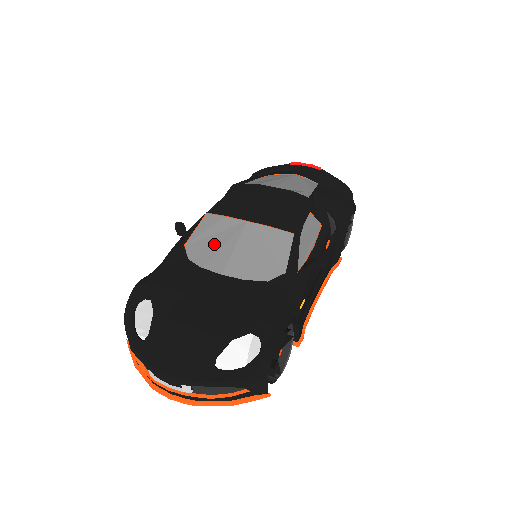
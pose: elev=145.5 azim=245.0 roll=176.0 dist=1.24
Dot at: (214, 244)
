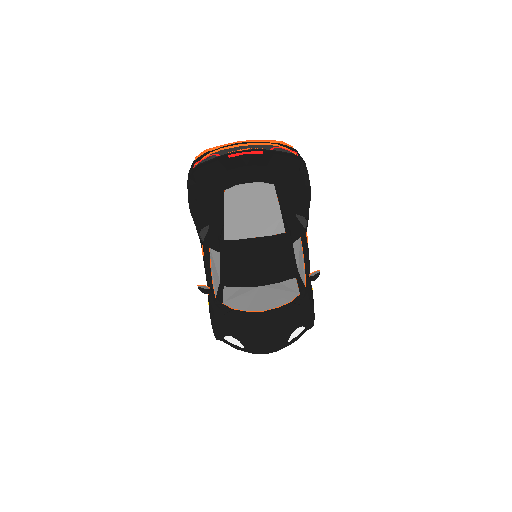
Dot at: (245, 300)
